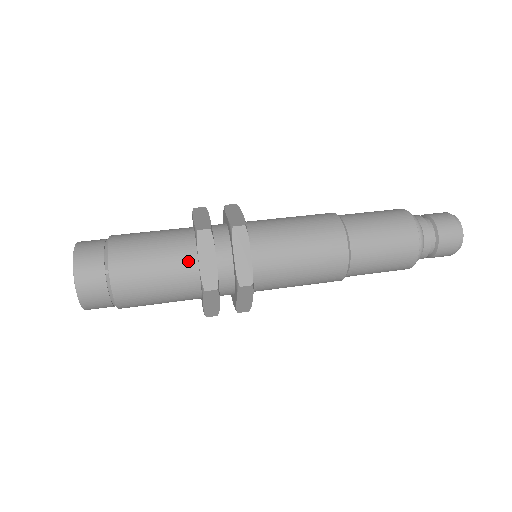
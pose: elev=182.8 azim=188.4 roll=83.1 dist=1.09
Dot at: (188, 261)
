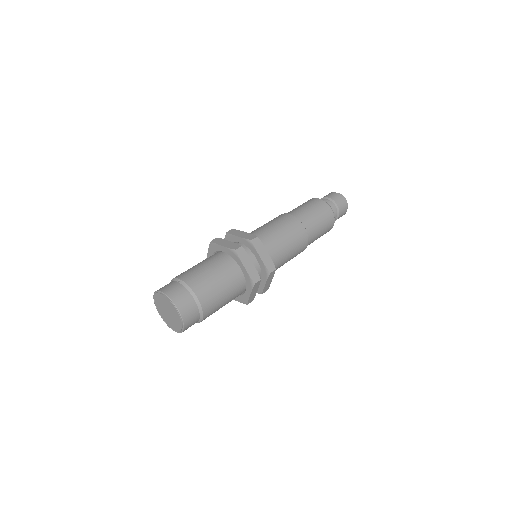
Dot at: (218, 256)
